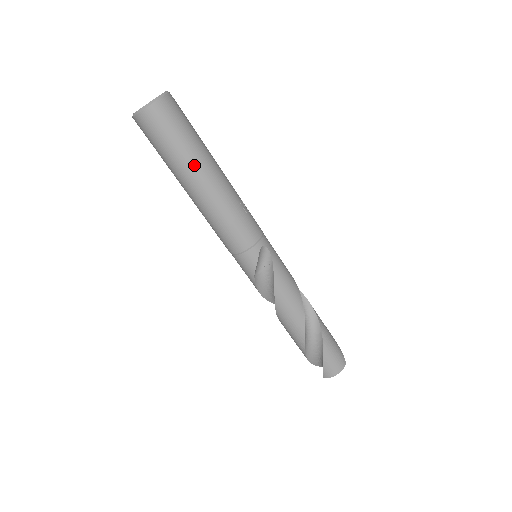
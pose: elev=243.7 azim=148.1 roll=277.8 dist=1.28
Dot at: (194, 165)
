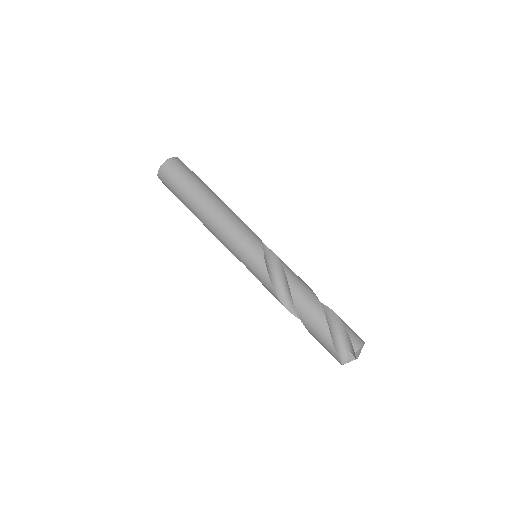
Dot at: (206, 186)
